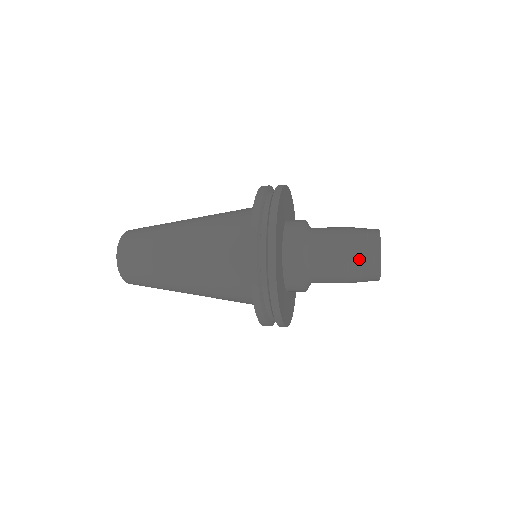
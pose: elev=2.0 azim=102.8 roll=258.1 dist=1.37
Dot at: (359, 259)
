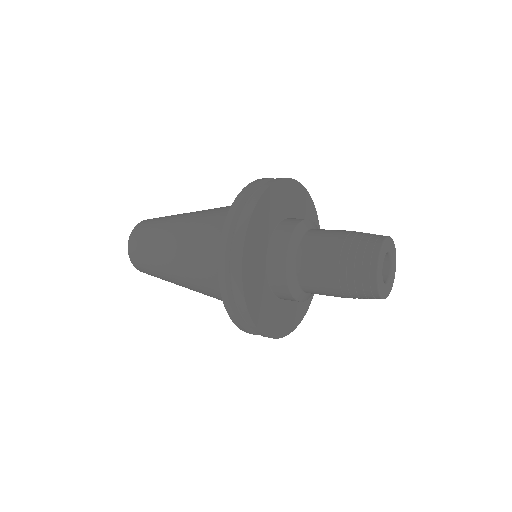
Dot at: (354, 291)
